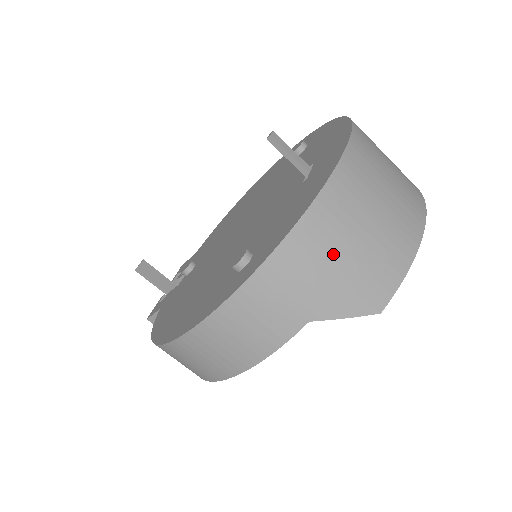
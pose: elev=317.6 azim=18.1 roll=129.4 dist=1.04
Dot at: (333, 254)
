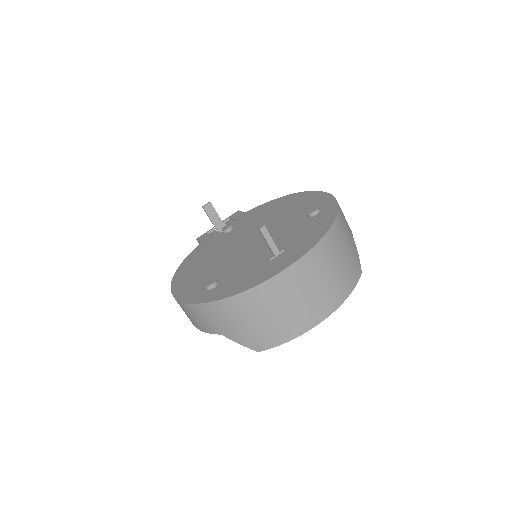
Dot at: (242, 318)
